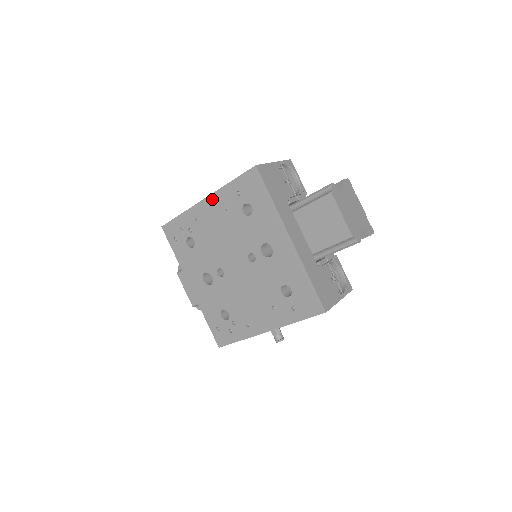
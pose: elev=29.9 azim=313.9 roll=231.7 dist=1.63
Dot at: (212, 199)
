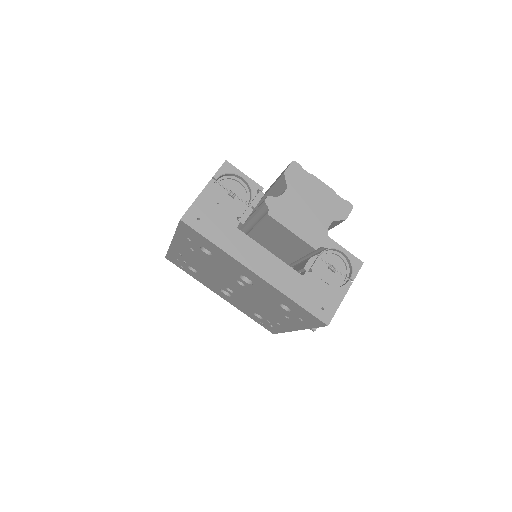
Dot at: (176, 242)
